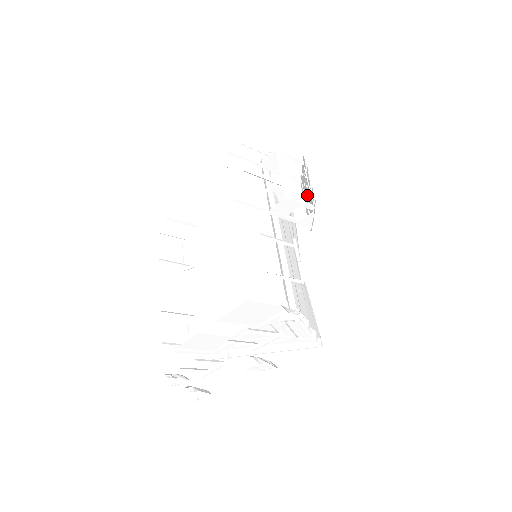
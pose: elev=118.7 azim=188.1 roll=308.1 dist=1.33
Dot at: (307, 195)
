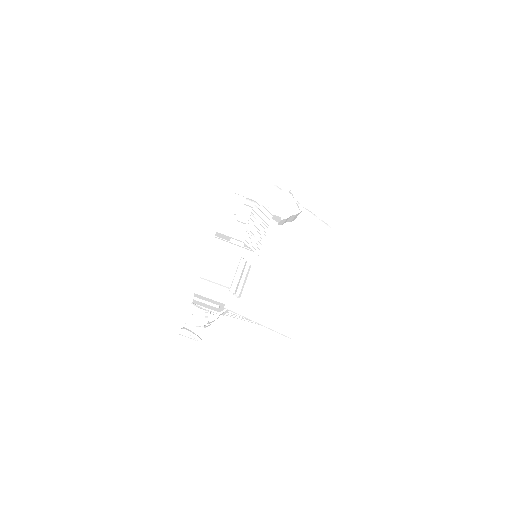
Dot at: (259, 226)
